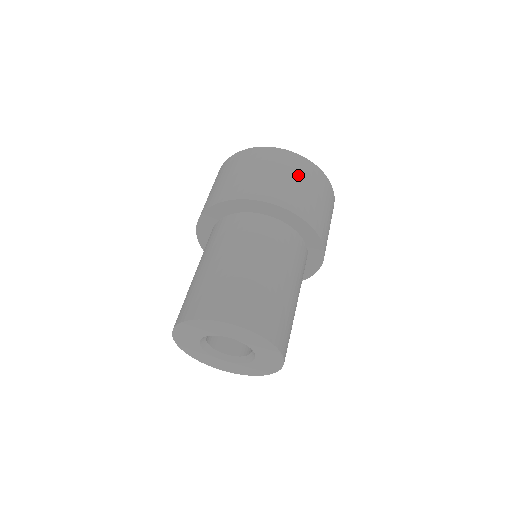
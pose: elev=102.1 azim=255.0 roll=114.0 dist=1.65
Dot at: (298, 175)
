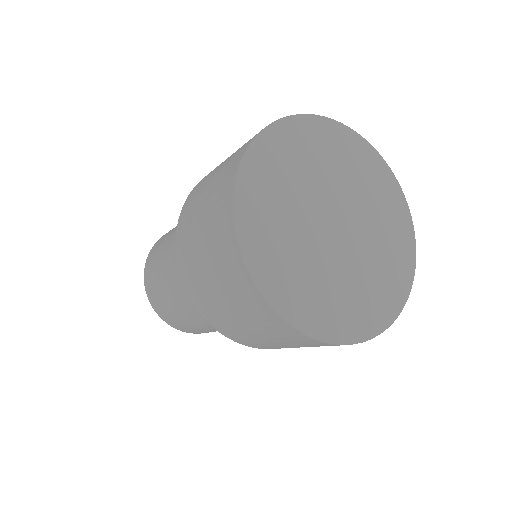
Dot at: (302, 346)
